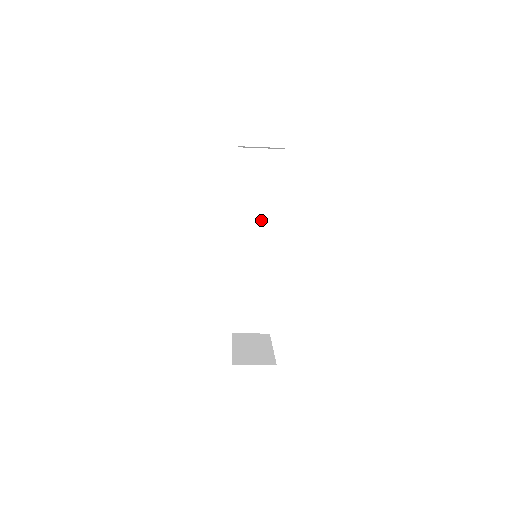
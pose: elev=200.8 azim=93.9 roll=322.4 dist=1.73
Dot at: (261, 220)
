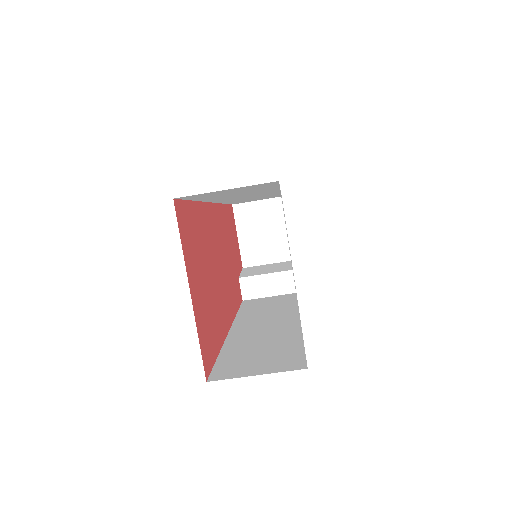
Dot at: (277, 306)
